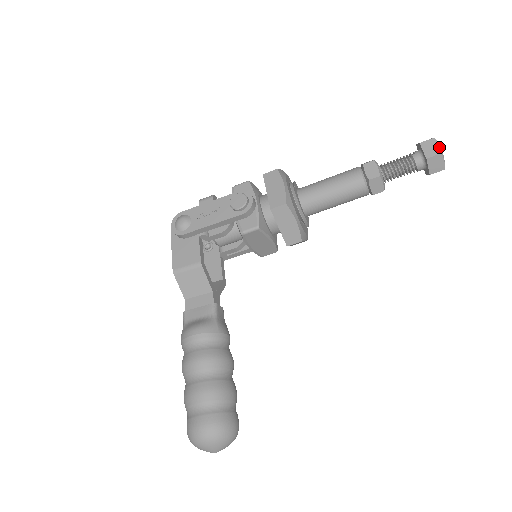
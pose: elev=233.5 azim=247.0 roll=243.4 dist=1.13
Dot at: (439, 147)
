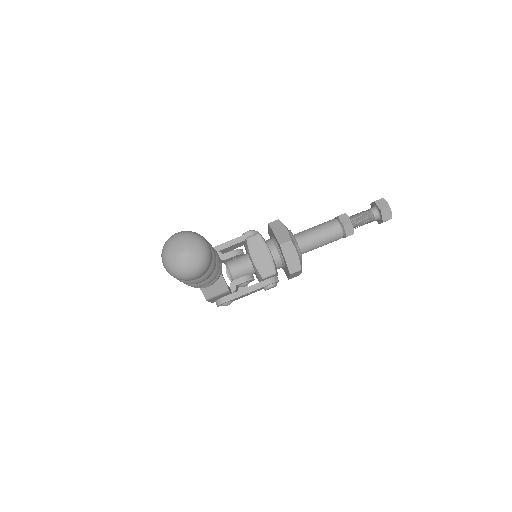
Dot at: occluded
